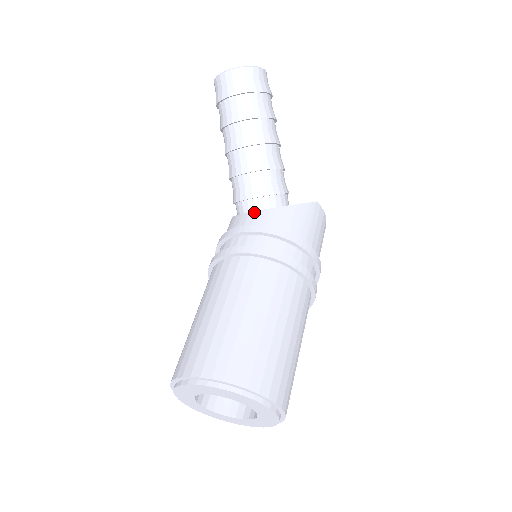
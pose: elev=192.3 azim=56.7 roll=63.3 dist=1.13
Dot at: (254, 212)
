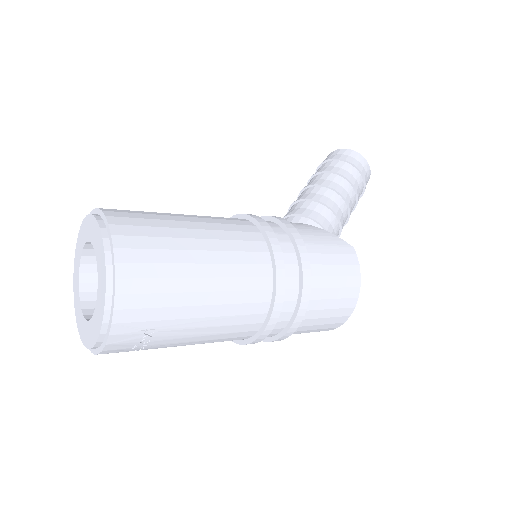
Dot at: occluded
